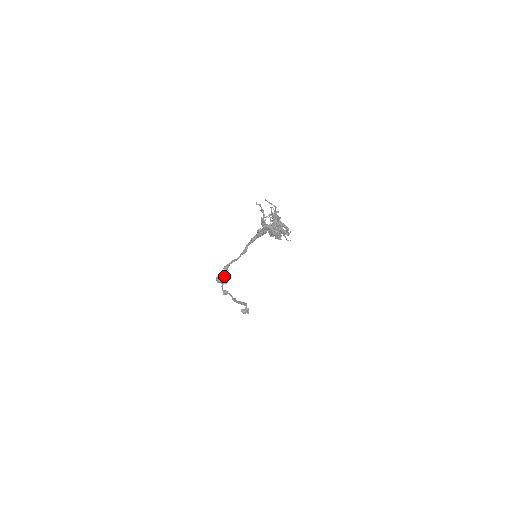
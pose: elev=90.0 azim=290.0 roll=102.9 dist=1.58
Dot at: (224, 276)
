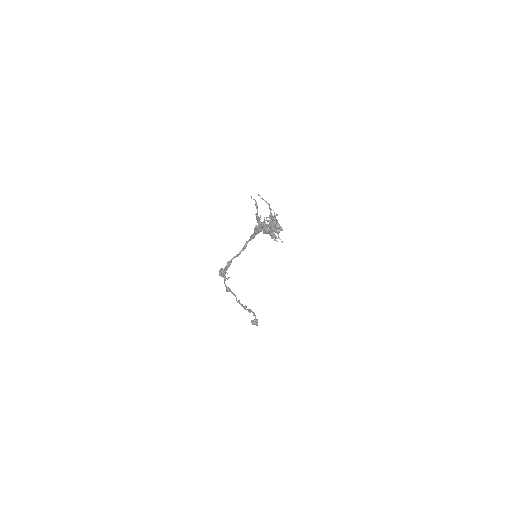
Dot at: (225, 270)
